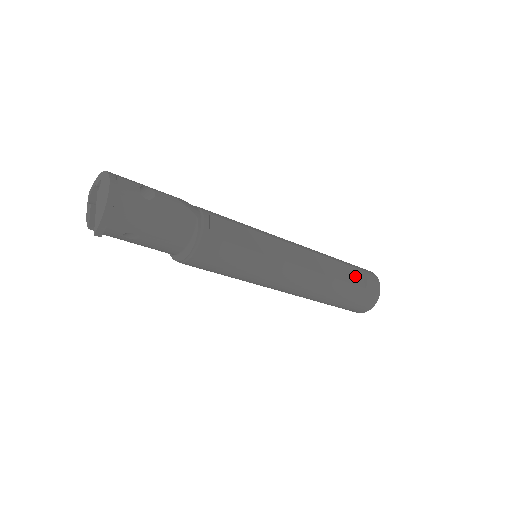
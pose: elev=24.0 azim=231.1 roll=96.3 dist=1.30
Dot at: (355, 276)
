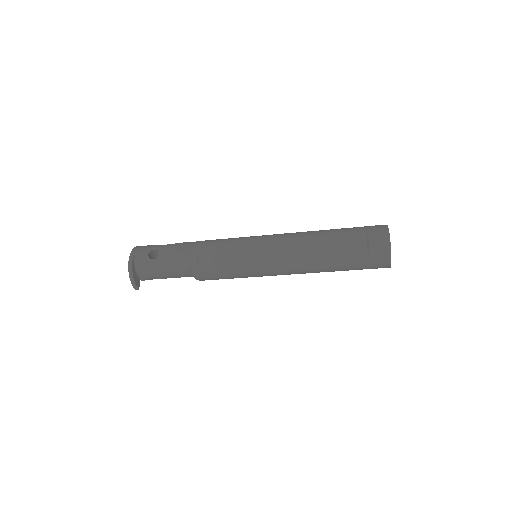
Dot at: (354, 245)
